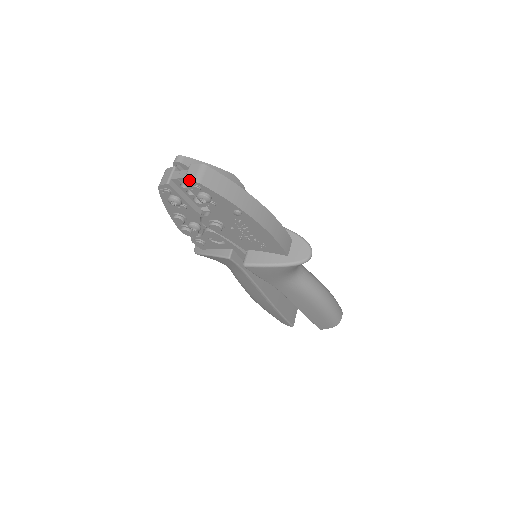
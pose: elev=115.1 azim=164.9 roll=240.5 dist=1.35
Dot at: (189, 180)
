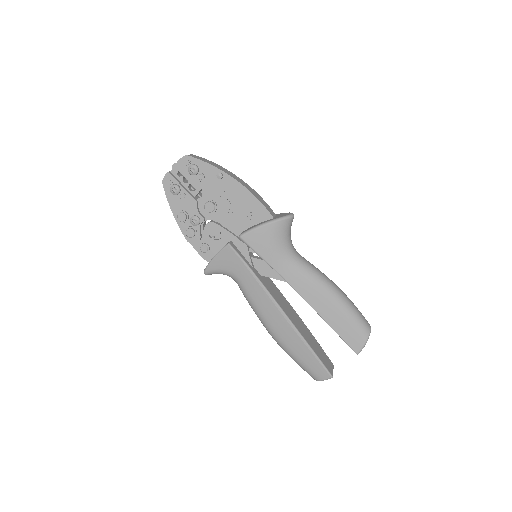
Dot at: (181, 158)
